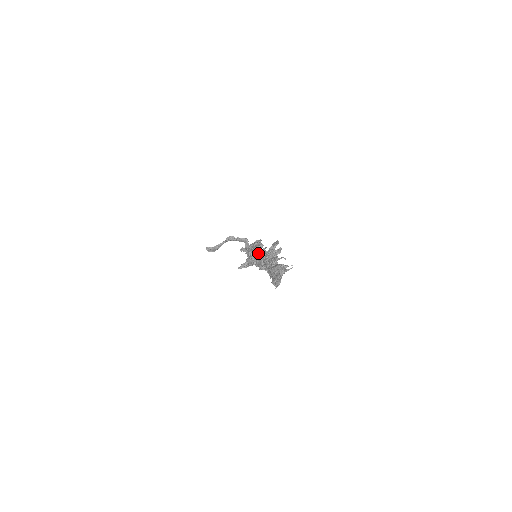
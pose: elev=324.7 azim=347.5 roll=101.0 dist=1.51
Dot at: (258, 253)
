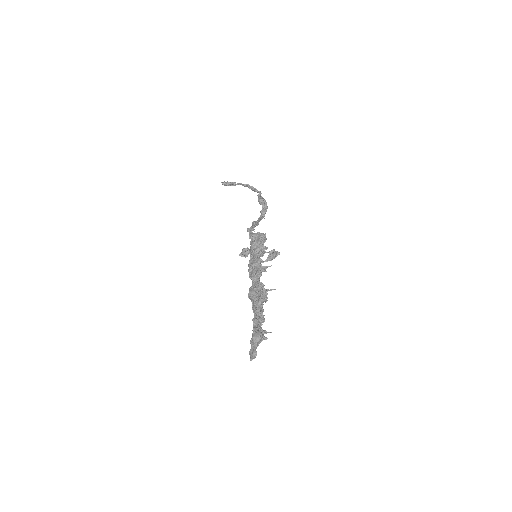
Dot at: (255, 272)
